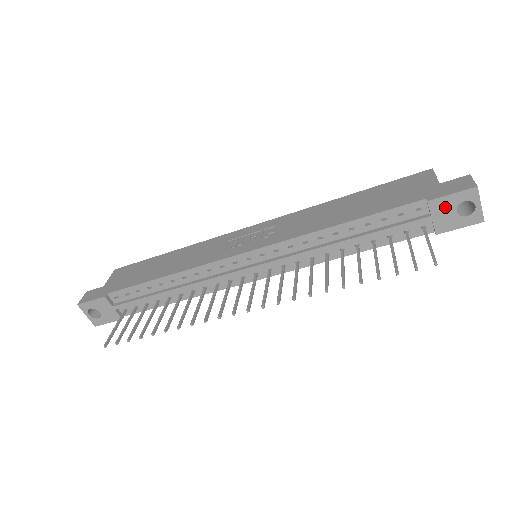
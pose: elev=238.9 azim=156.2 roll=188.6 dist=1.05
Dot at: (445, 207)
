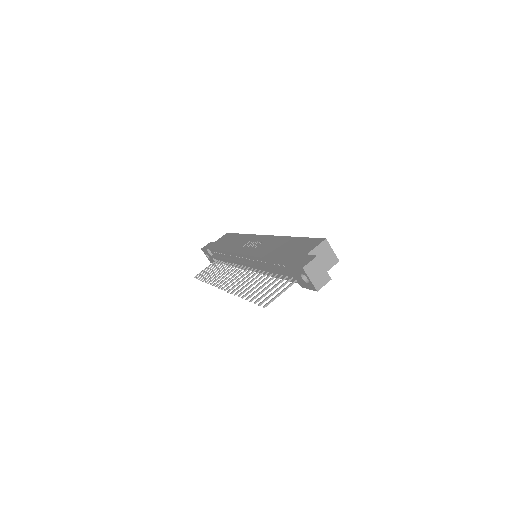
Dot at: (296, 273)
